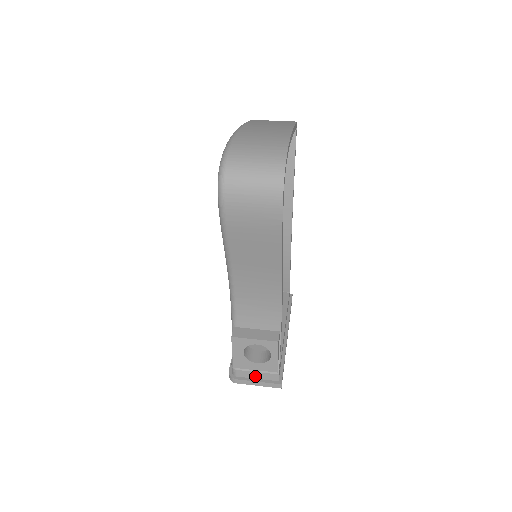
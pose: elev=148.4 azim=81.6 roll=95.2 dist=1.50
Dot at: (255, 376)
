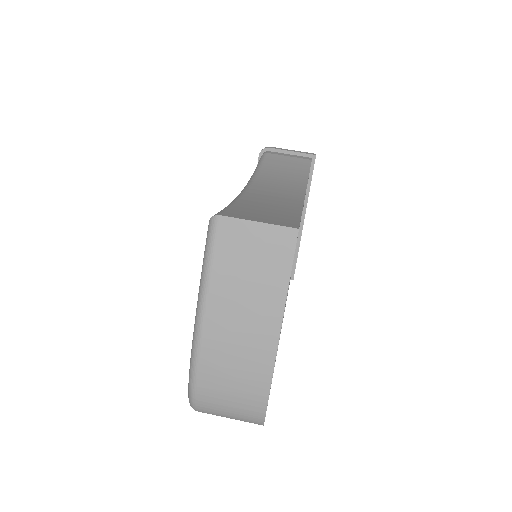
Dot at: occluded
